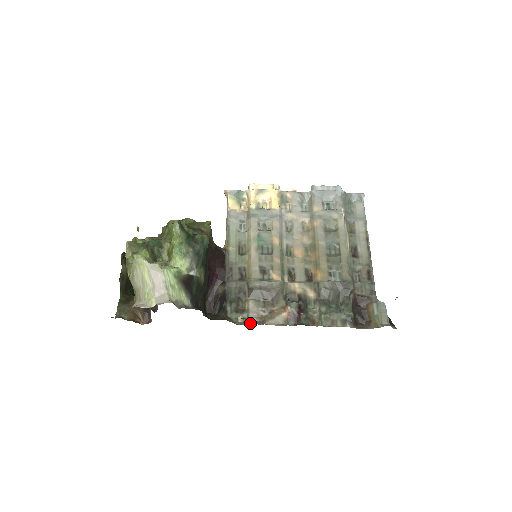
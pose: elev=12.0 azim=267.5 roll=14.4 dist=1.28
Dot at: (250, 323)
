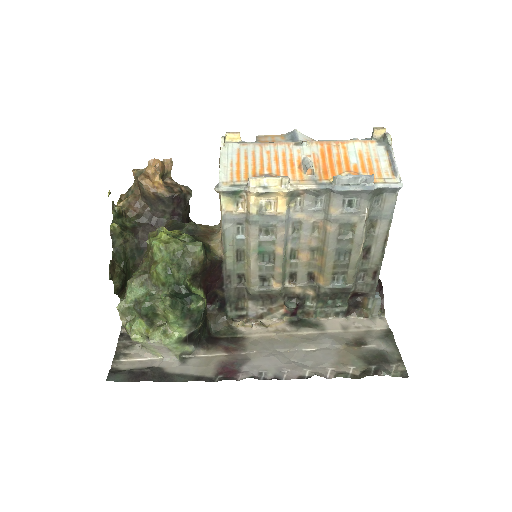
Dot at: (249, 320)
